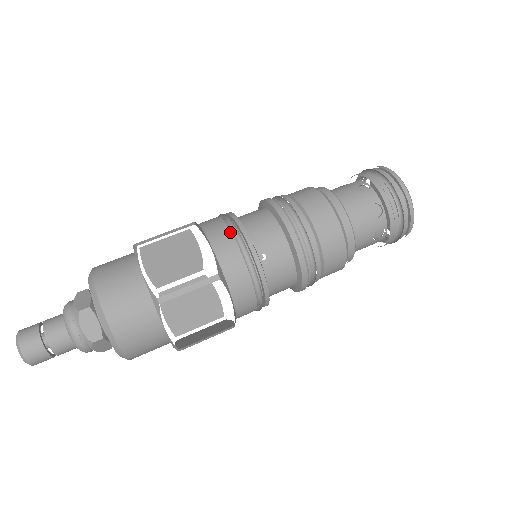
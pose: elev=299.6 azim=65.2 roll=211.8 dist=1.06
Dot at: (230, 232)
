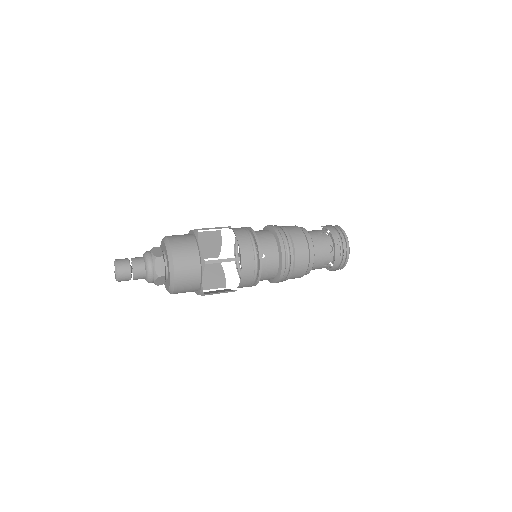
Dot at: (249, 237)
